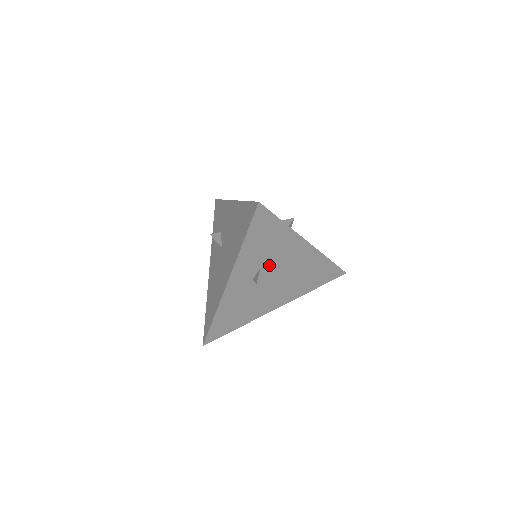
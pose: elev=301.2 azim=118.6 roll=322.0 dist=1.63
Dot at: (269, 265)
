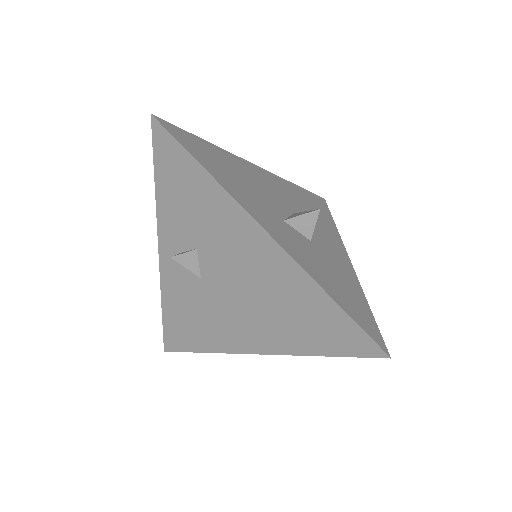
Dot at: (209, 250)
